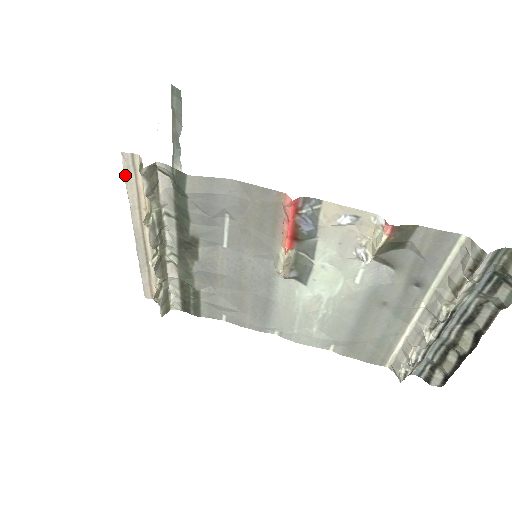
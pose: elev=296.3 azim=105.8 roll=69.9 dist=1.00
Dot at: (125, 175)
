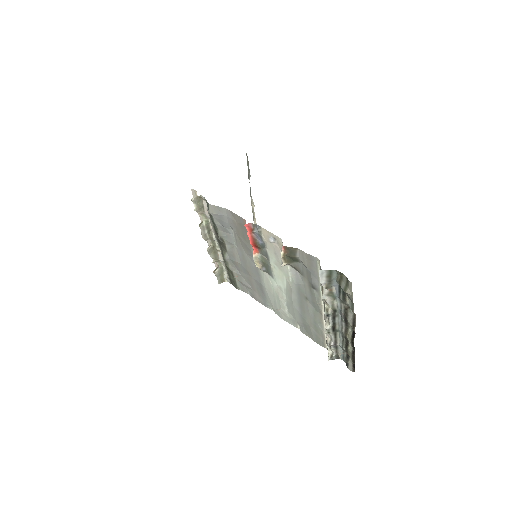
Dot at: occluded
